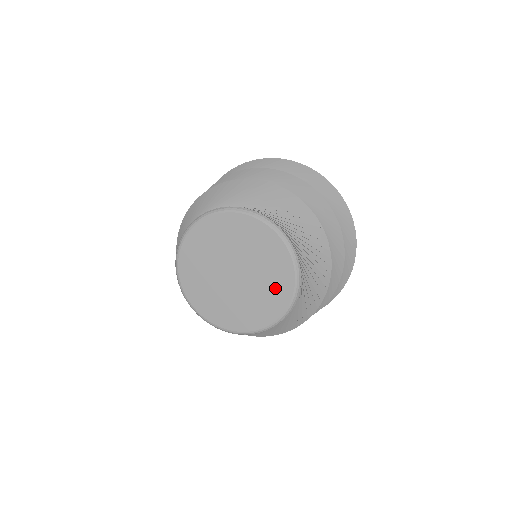
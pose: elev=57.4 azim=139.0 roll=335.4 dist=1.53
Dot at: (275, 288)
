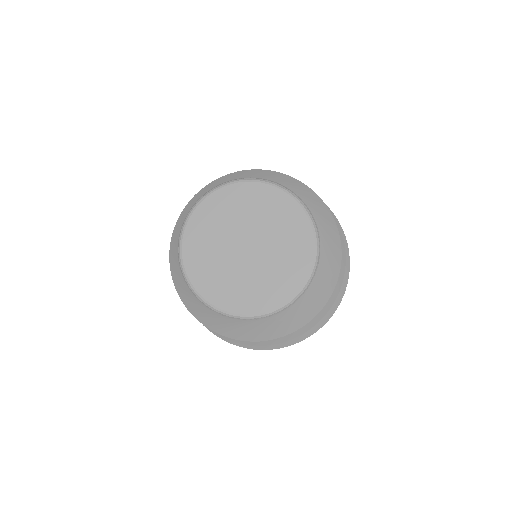
Dot at: (290, 228)
